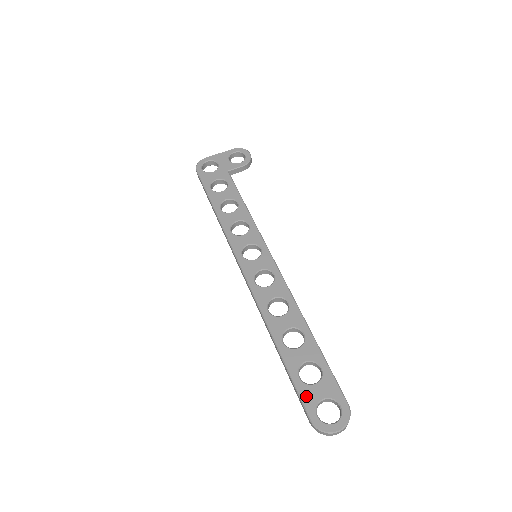
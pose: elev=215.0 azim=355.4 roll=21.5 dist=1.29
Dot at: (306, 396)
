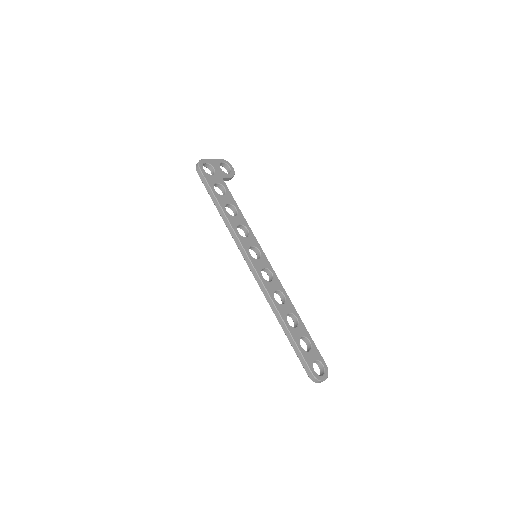
Dot at: (307, 359)
